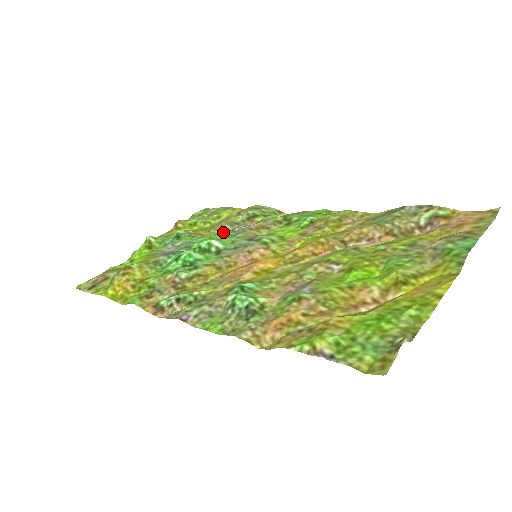
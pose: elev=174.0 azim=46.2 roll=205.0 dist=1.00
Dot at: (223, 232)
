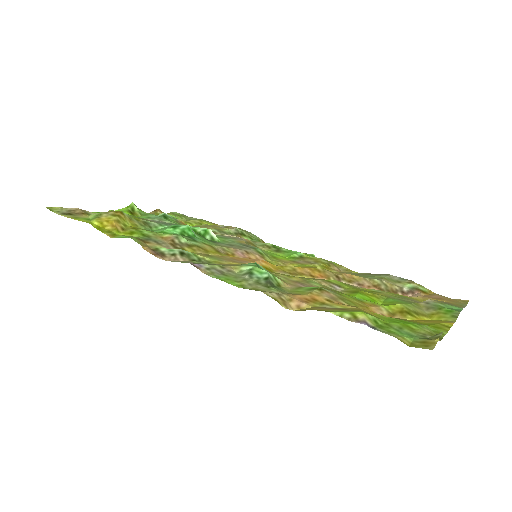
Dot at: occluded
